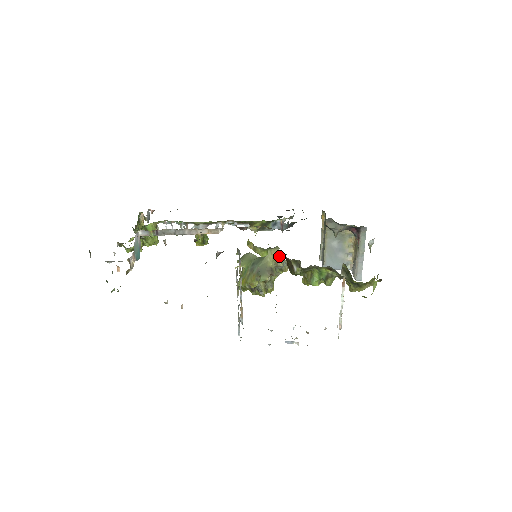
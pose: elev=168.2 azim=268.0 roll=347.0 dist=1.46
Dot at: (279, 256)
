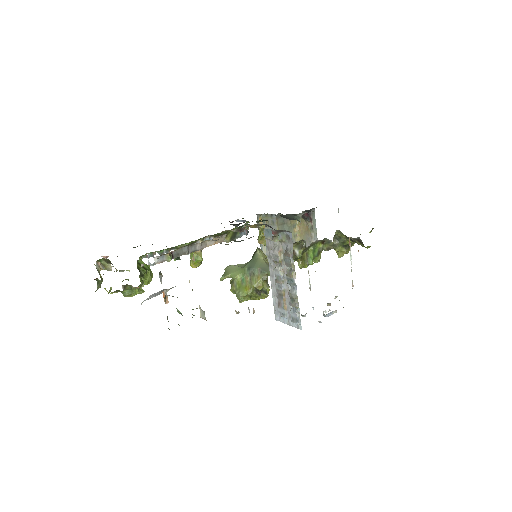
Dot at: occluded
